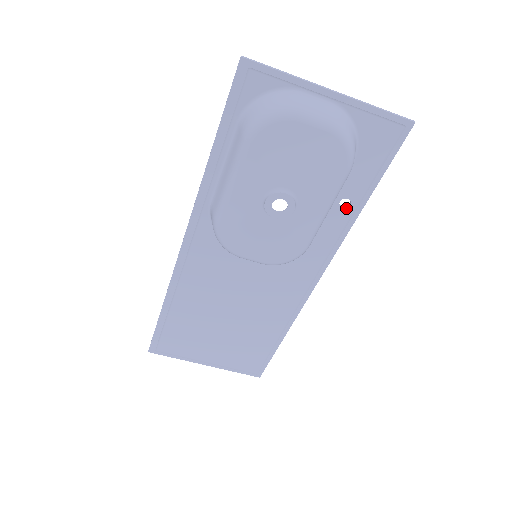
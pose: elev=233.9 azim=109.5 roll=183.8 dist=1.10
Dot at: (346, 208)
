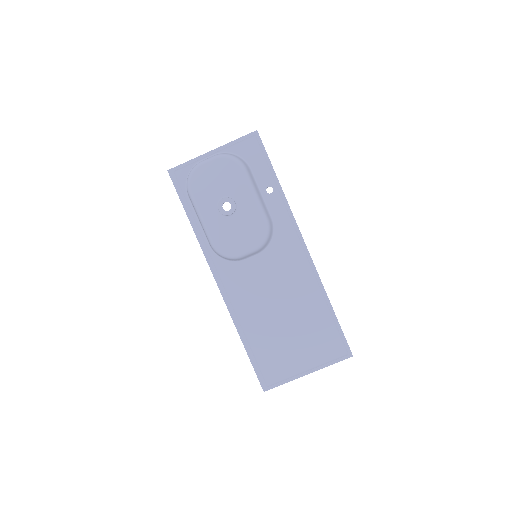
Dot at: (273, 192)
